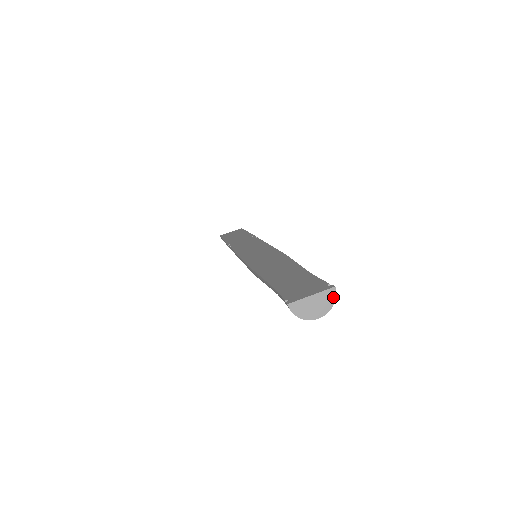
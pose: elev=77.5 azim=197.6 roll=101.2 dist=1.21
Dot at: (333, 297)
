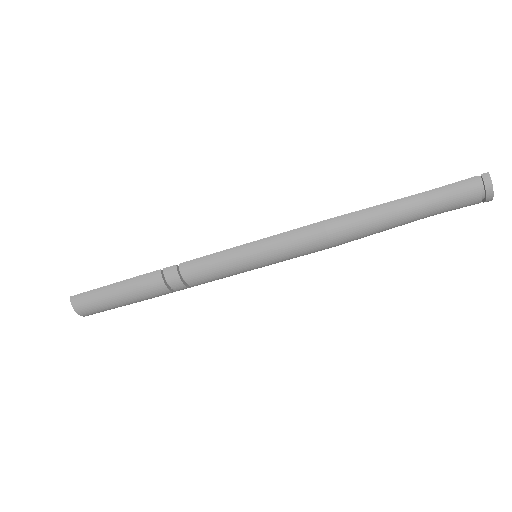
Dot at: occluded
